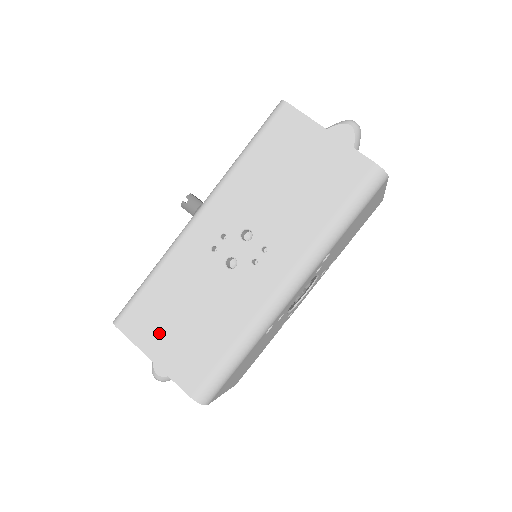
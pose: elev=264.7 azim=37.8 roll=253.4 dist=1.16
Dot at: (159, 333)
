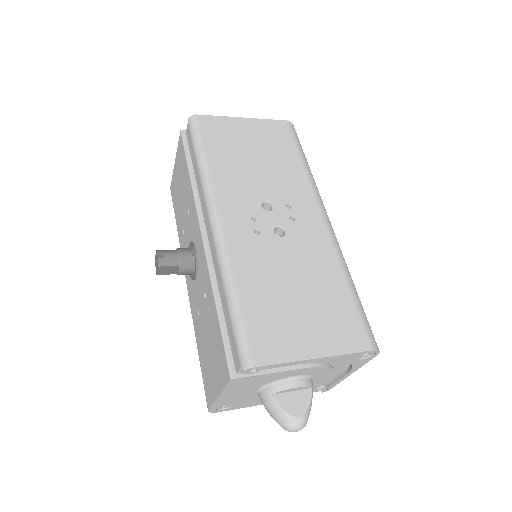
Dot at: (294, 330)
